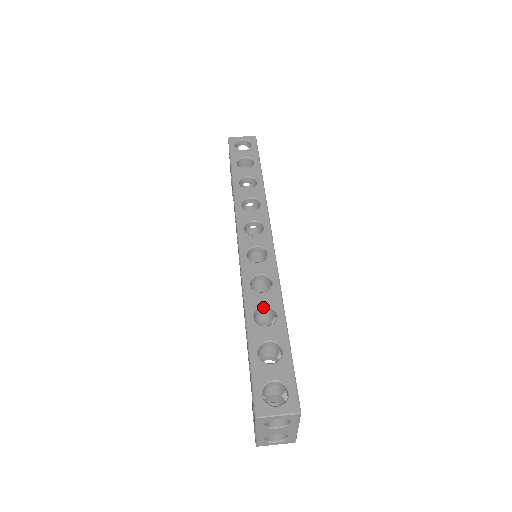
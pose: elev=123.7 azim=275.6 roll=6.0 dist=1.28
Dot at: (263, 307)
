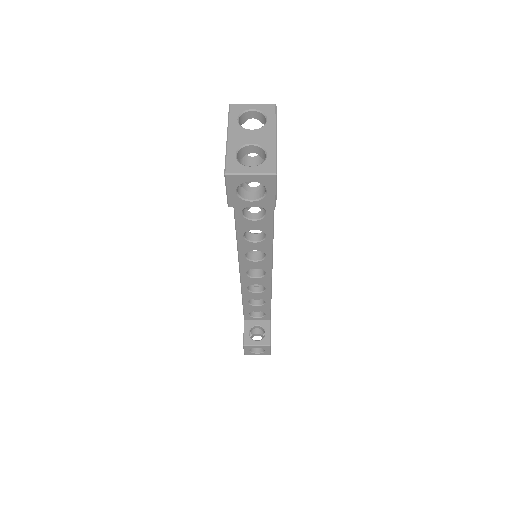
Dot at: occluded
